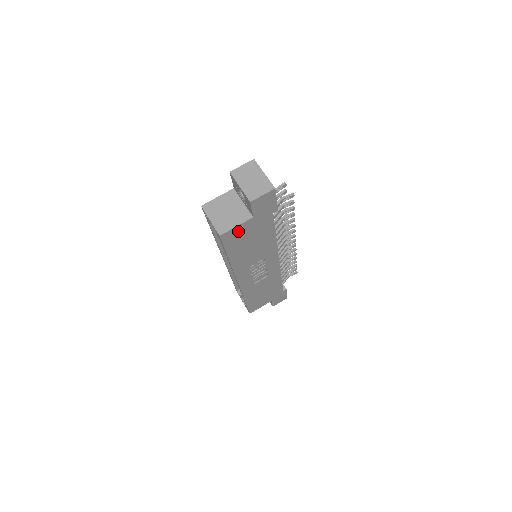
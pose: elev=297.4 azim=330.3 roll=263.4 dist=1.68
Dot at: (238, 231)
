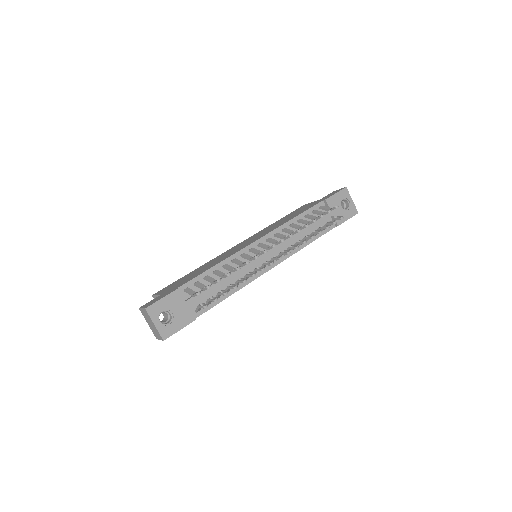
Dot at: occluded
